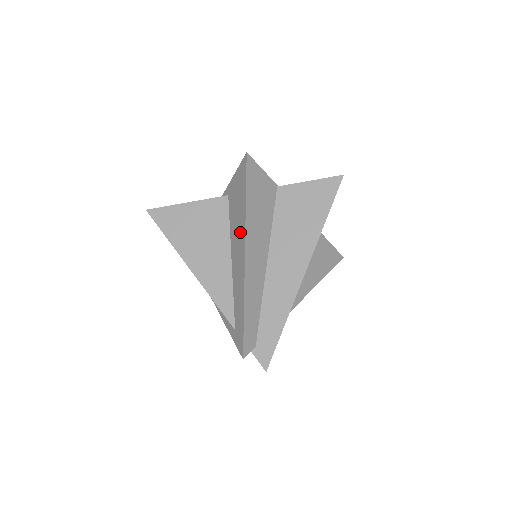
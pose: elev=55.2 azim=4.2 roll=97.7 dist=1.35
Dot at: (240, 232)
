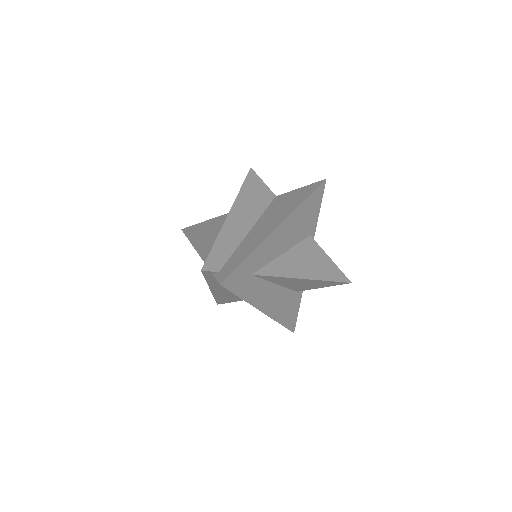
Dot at: occluded
